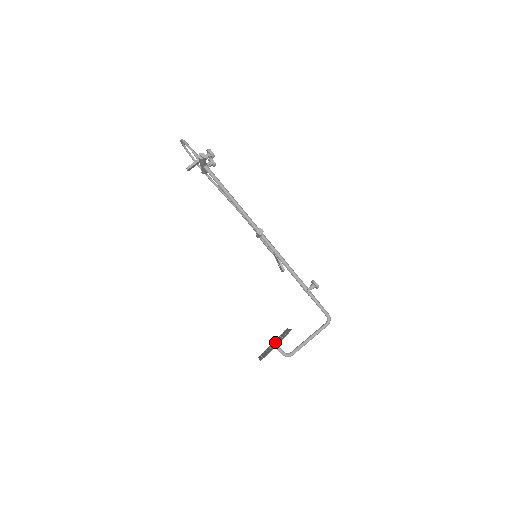
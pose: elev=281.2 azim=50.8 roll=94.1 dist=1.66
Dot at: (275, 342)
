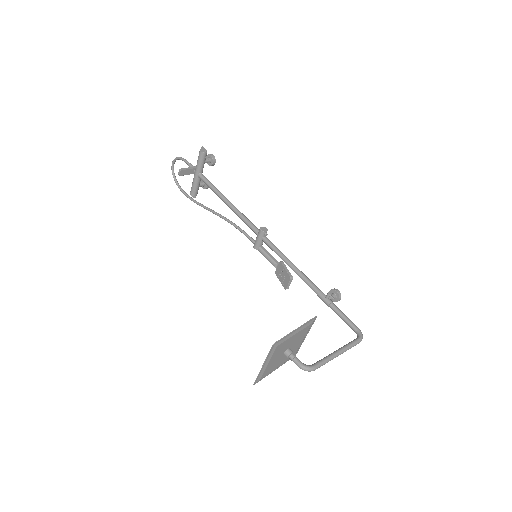
Dot at: occluded
